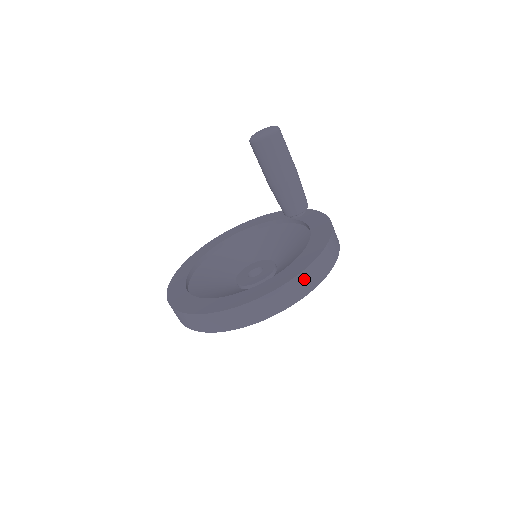
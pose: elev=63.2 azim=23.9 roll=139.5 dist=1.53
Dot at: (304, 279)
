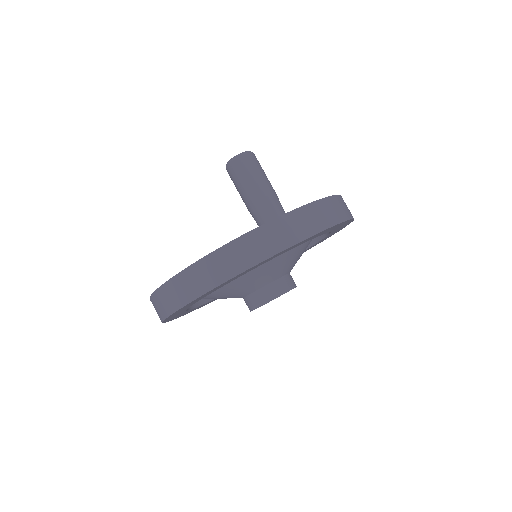
Dot at: (337, 204)
